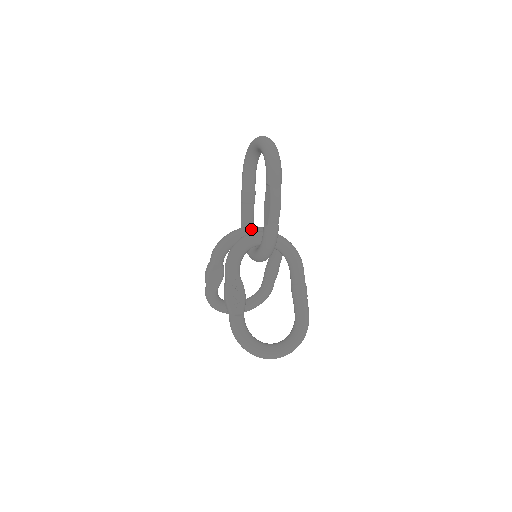
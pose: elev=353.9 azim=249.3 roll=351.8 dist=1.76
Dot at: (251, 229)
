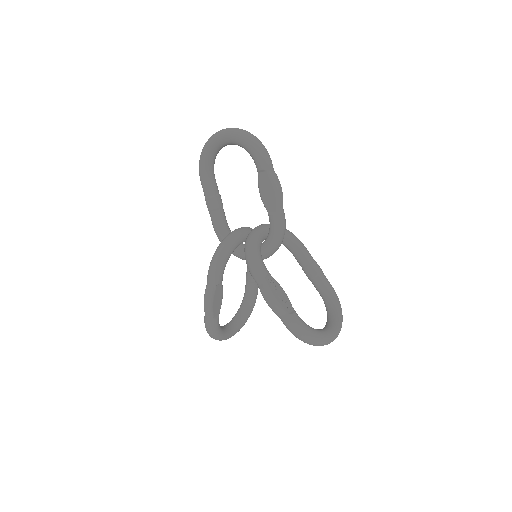
Dot at: (240, 231)
